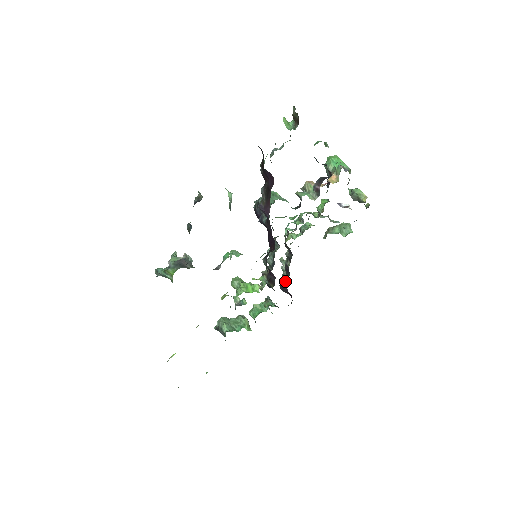
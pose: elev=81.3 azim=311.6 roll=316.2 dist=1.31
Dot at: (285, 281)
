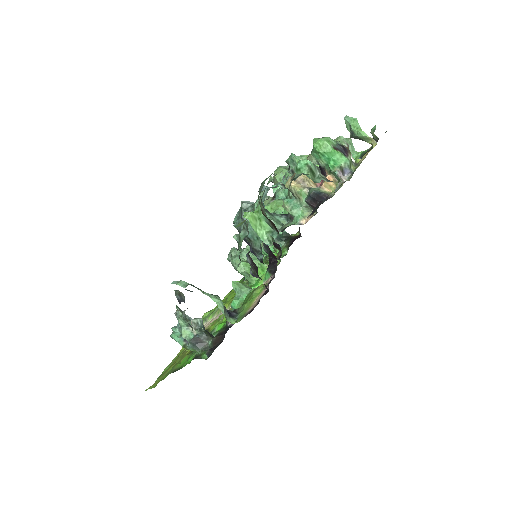
Dot at: occluded
